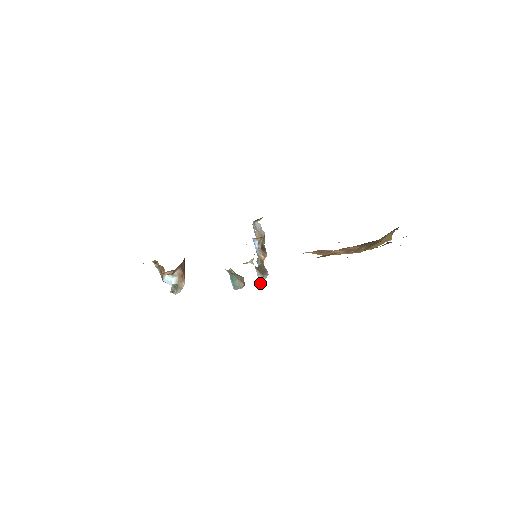
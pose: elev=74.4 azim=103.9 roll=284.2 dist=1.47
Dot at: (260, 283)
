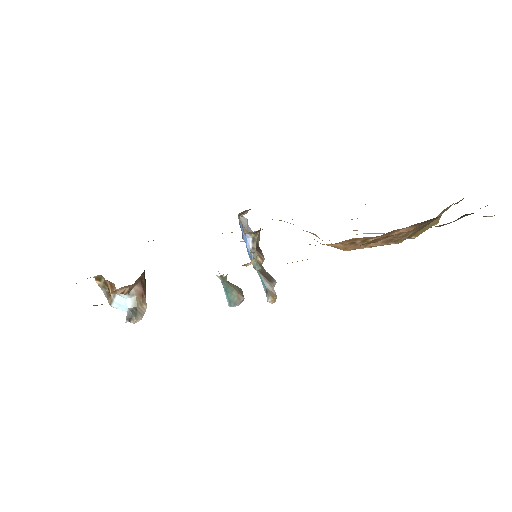
Dot at: (270, 293)
